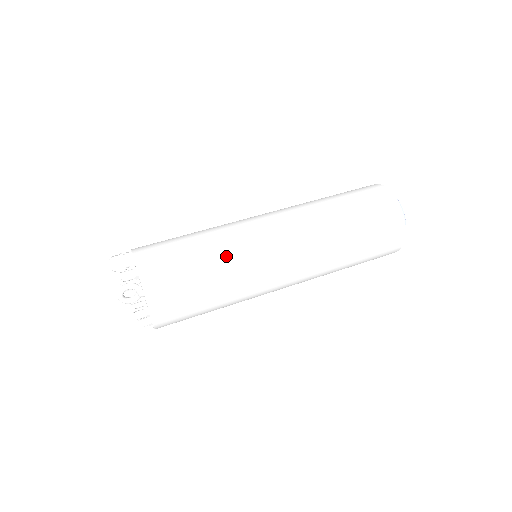
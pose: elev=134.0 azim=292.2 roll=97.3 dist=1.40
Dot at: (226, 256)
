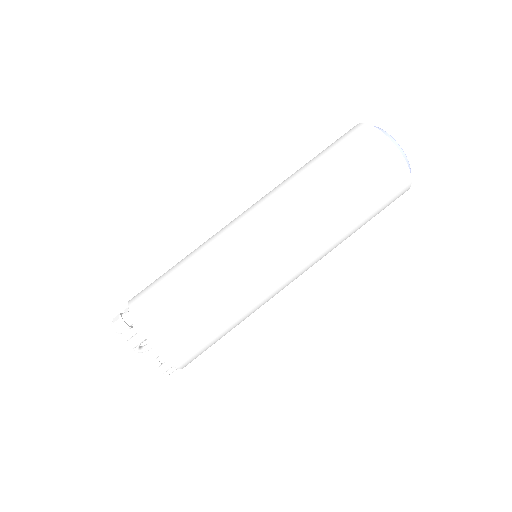
Dot at: (225, 285)
